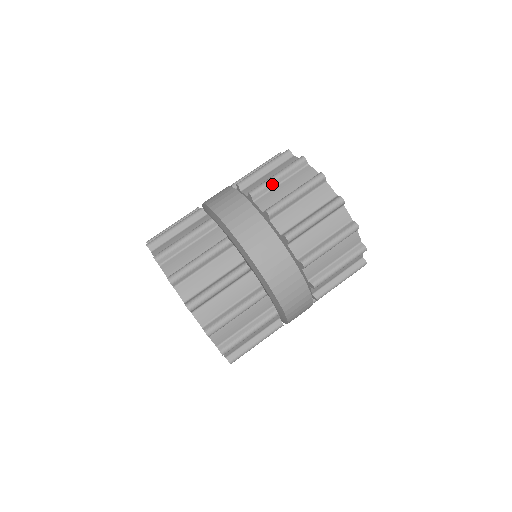
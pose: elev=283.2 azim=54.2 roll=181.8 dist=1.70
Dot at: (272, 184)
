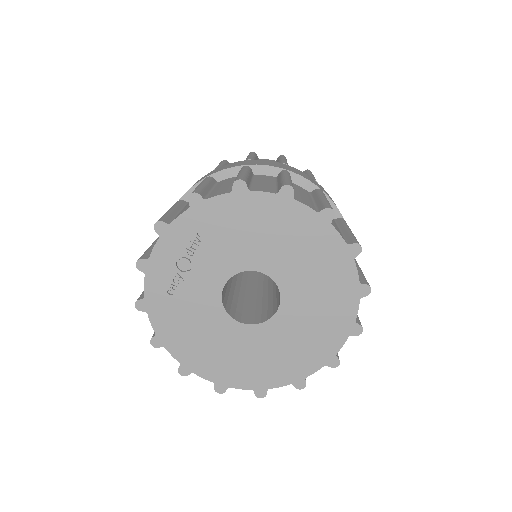
Dot at: occluded
